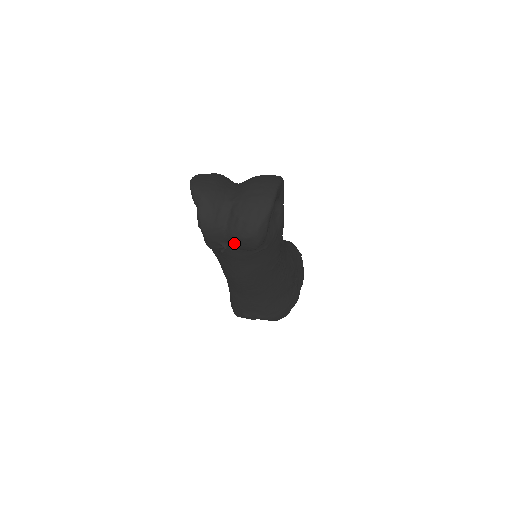
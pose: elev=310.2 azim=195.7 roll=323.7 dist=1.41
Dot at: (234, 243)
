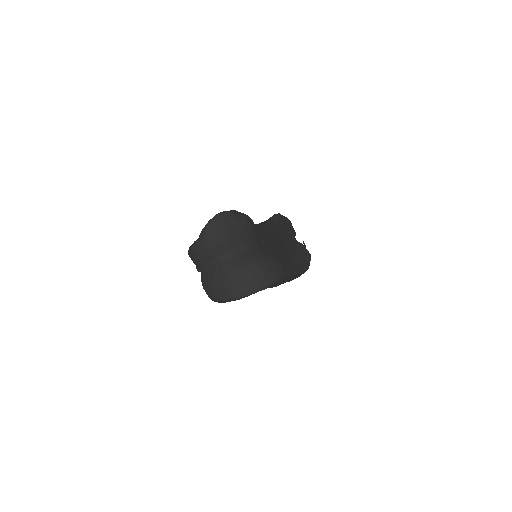
Dot at: occluded
